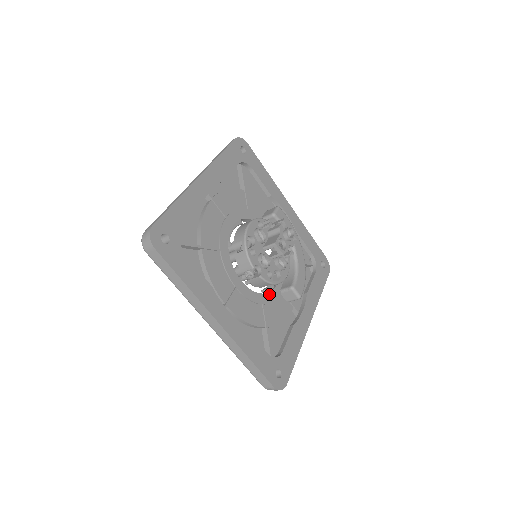
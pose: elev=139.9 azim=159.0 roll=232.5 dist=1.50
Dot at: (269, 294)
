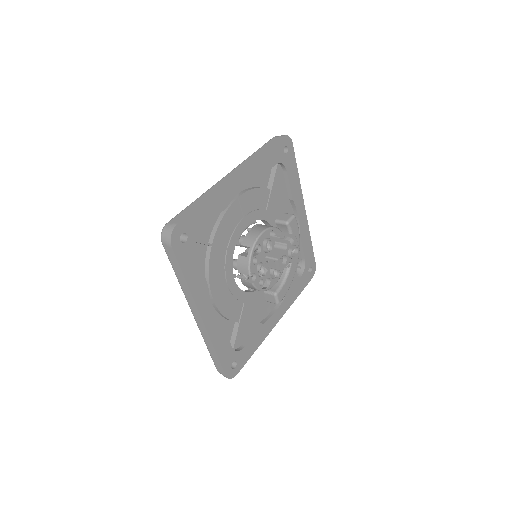
Dot at: (253, 293)
